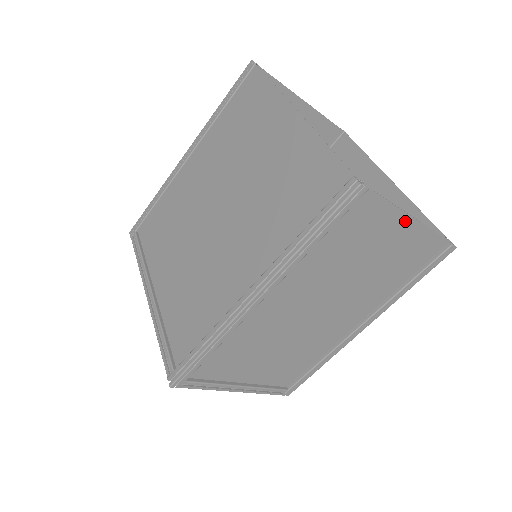
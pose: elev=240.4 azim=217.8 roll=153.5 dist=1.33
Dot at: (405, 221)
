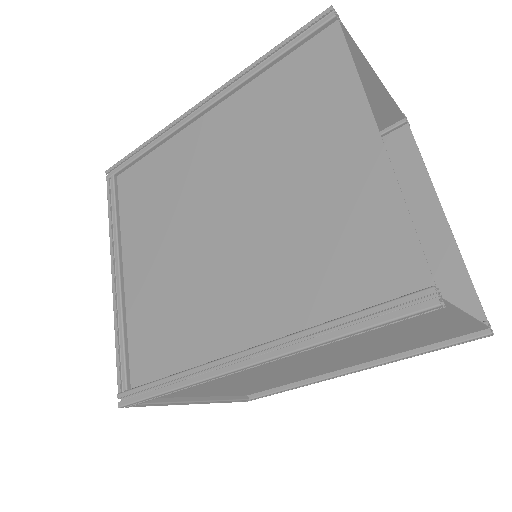
Dot at: (460, 318)
